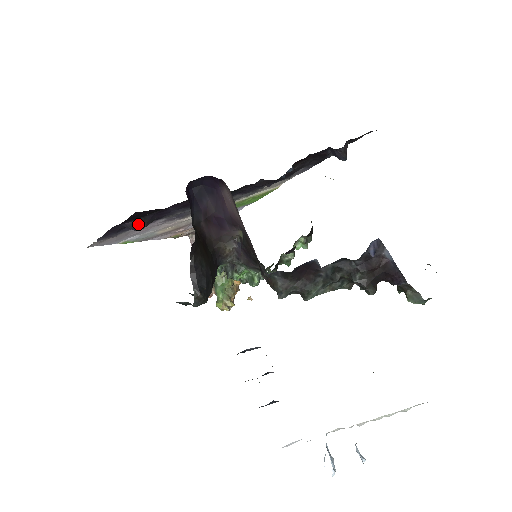
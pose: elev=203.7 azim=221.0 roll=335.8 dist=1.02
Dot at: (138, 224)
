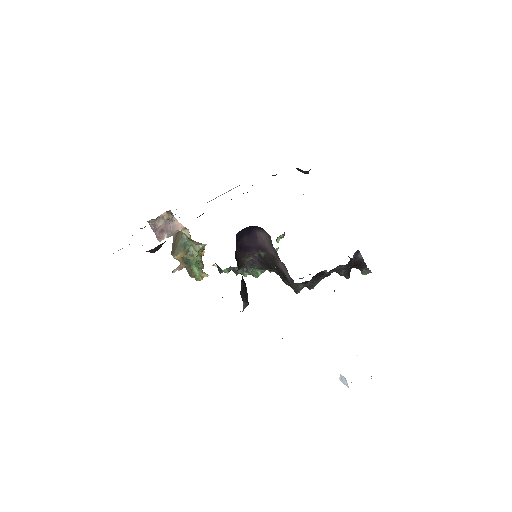
Dot at: (158, 248)
